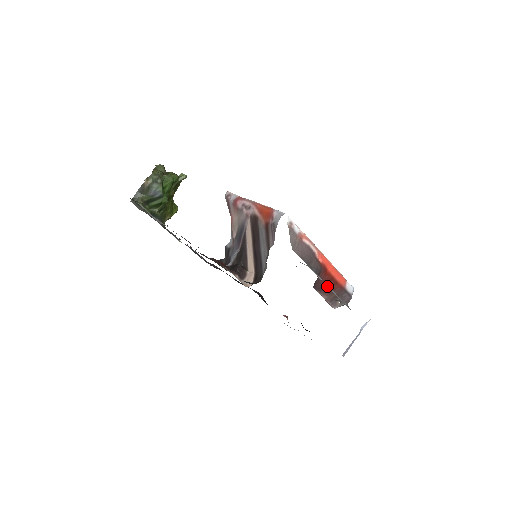
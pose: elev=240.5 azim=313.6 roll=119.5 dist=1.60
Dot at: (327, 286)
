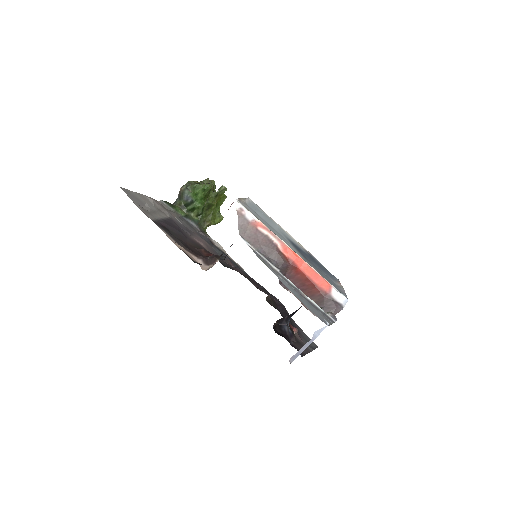
Dot at: (303, 287)
